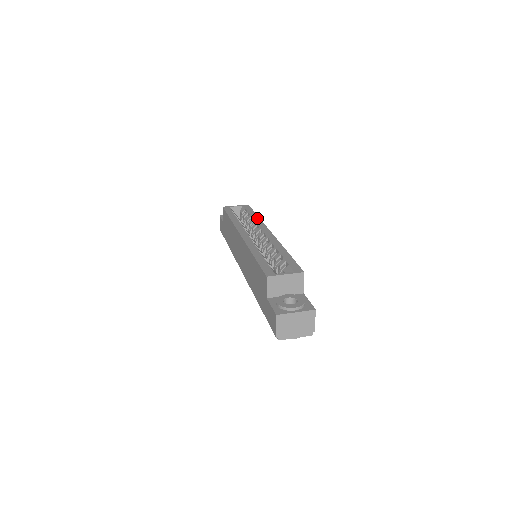
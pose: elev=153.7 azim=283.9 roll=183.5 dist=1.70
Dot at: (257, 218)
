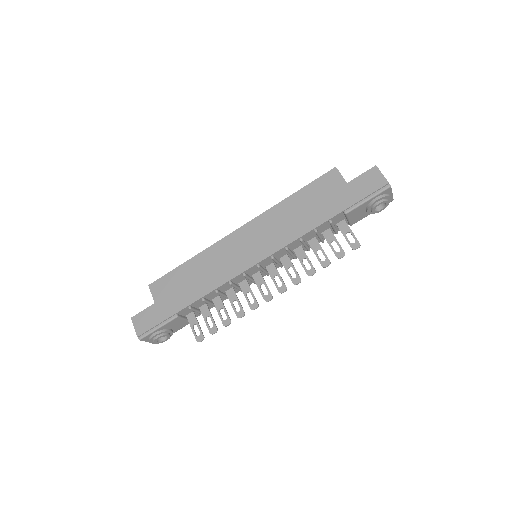
Dot at: occluded
